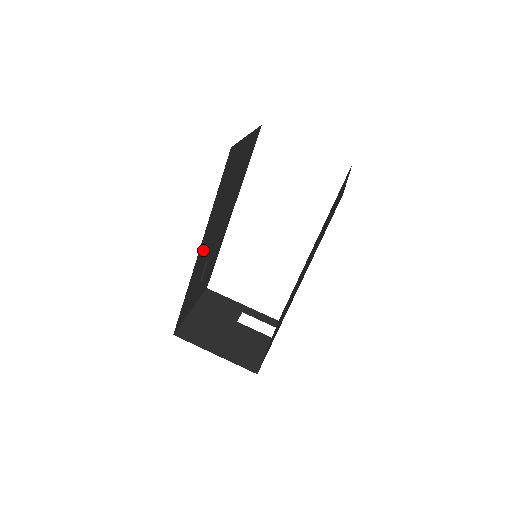
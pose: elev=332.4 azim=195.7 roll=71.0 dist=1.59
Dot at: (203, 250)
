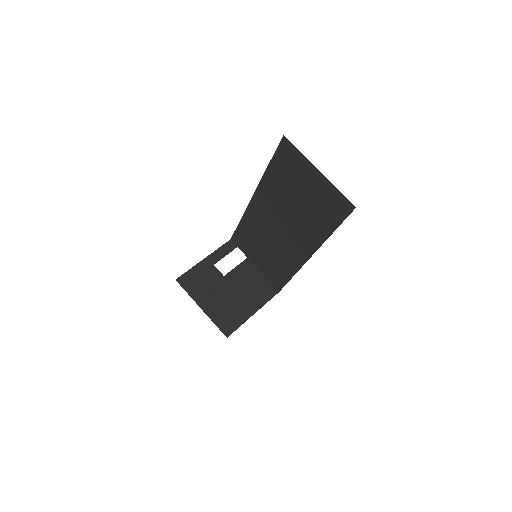
Dot at: occluded
